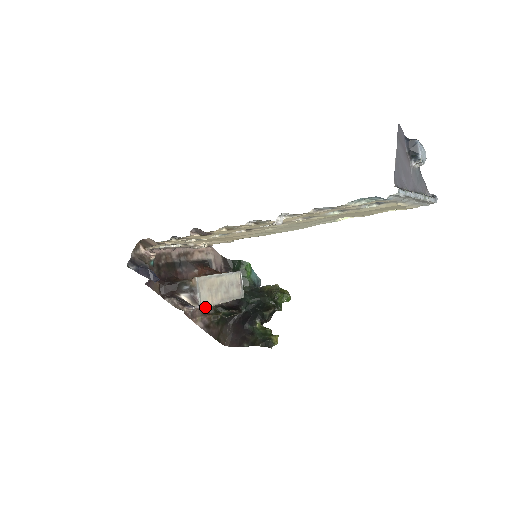
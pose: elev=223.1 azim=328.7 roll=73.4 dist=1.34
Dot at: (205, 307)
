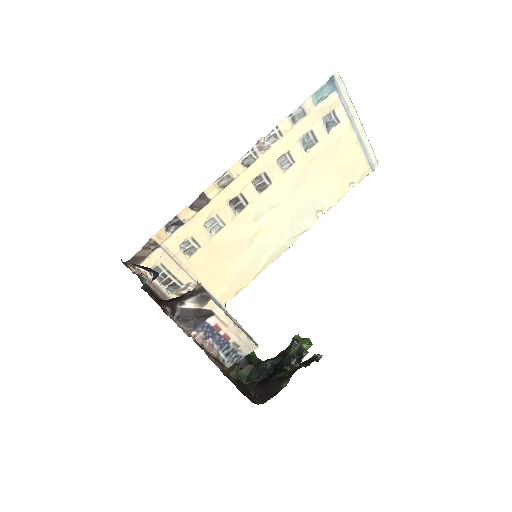
Dot at: (218, 307)
